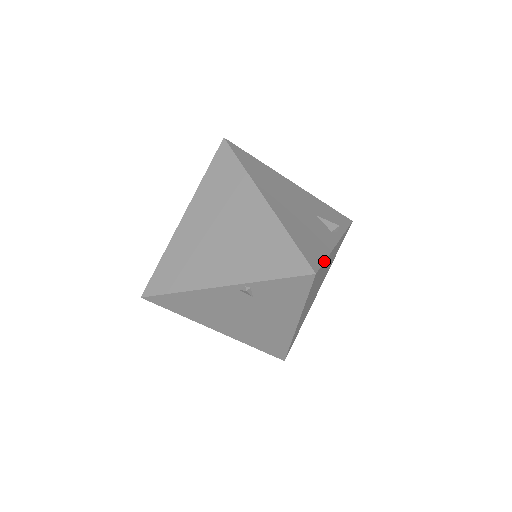
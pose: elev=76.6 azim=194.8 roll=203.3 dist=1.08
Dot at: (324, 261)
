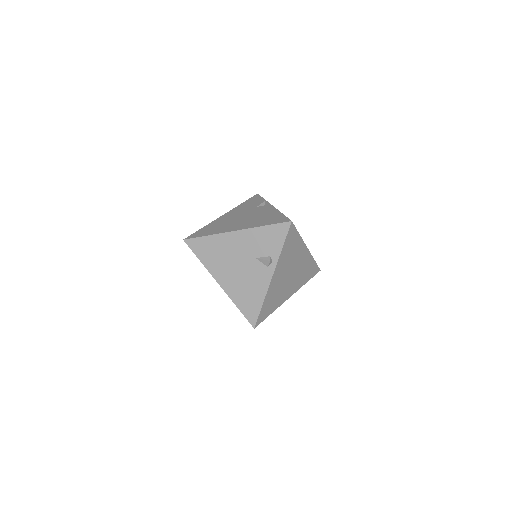
Dot at: (260, 311)
